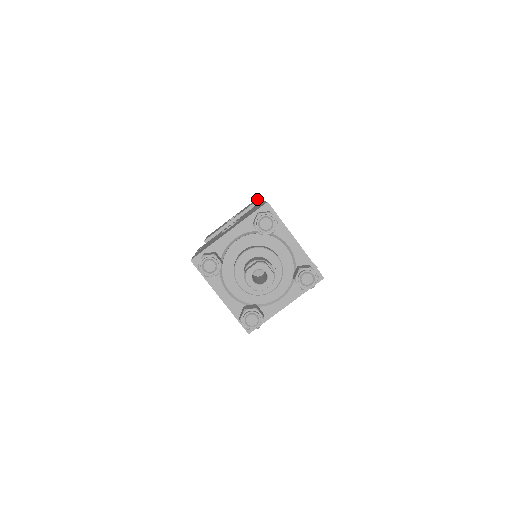
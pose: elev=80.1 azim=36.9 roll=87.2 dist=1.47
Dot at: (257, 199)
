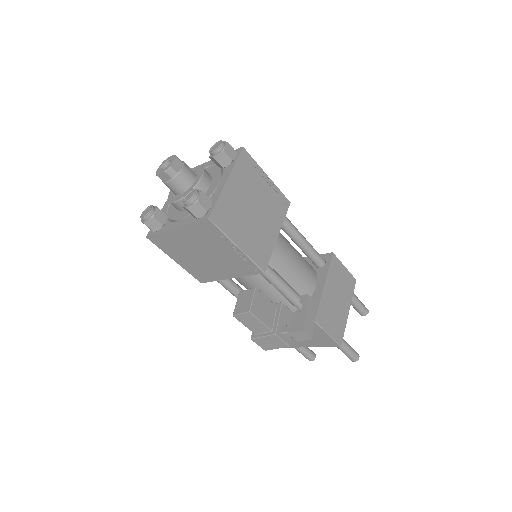
Dot at: (340, 261)
